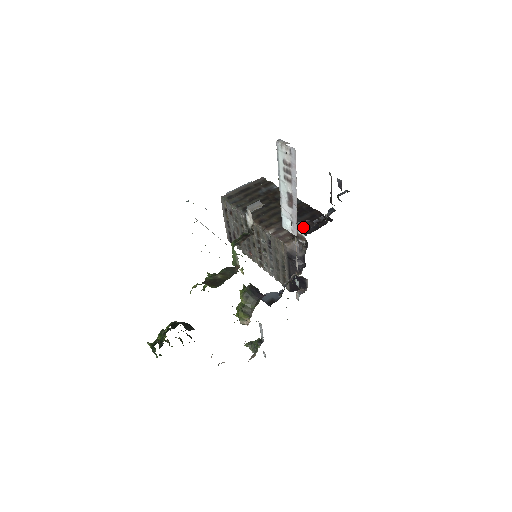
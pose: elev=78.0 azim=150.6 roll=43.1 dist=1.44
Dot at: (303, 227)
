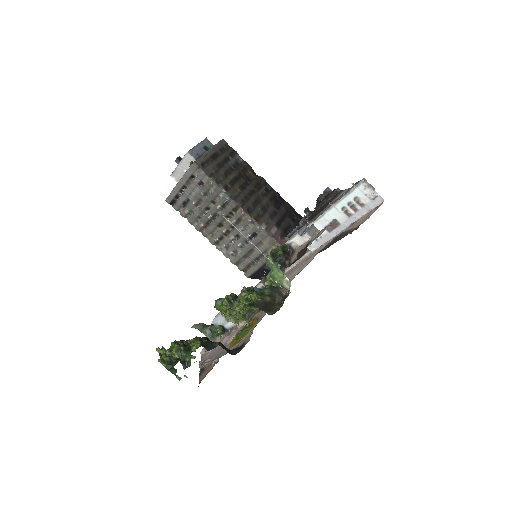
Dot at: (286, 224)
